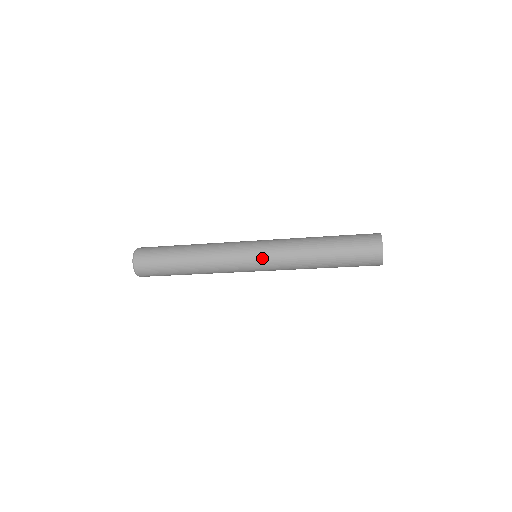
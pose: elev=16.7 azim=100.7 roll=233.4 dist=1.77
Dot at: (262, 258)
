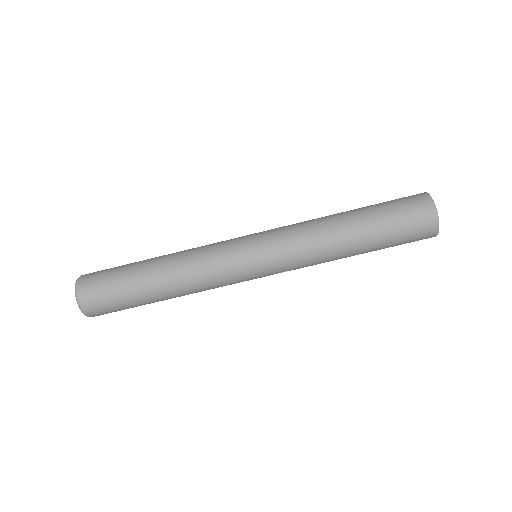
Dot at: (264, 239)
